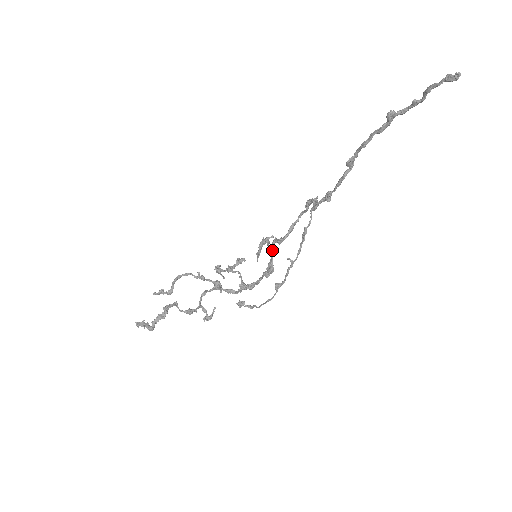
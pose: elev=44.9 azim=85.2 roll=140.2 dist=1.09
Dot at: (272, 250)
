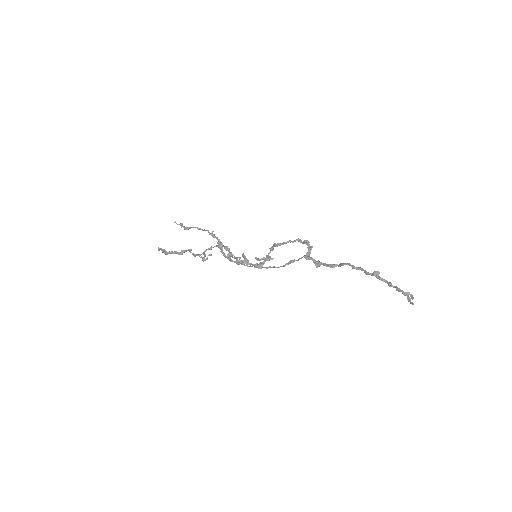
Dot at: occluded
